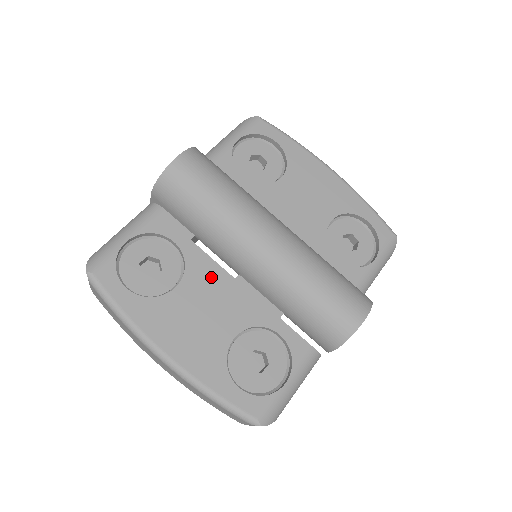
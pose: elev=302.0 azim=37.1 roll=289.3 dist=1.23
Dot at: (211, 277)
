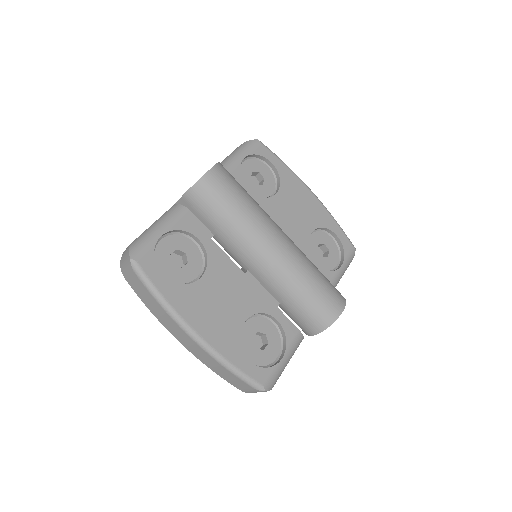
Dot at: (227, 271)
